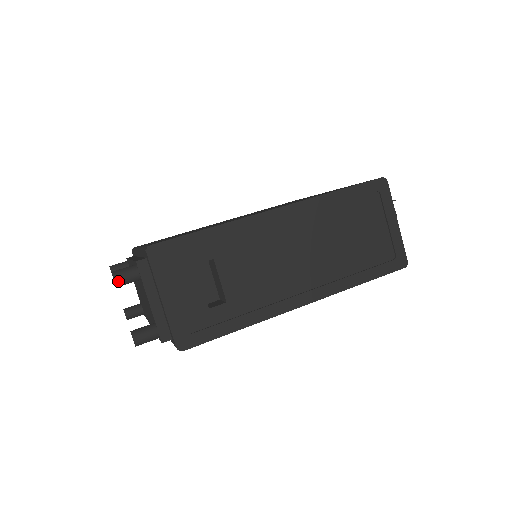
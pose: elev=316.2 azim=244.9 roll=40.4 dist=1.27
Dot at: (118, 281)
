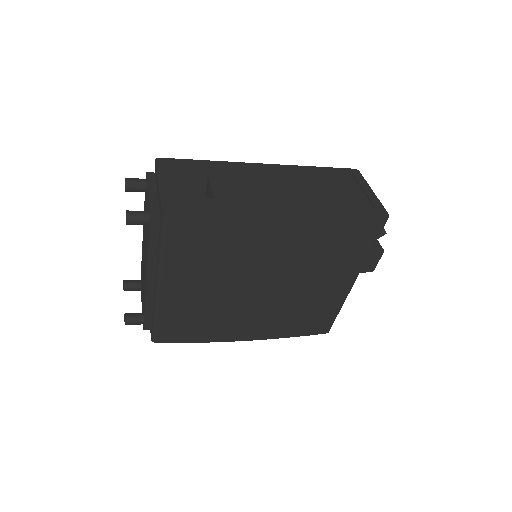
Dot at: (128, 181)
